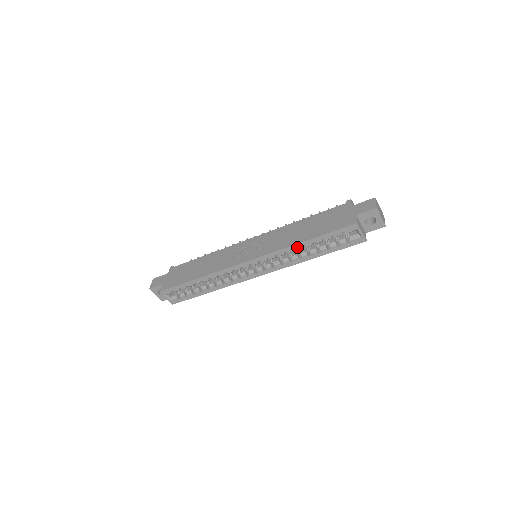
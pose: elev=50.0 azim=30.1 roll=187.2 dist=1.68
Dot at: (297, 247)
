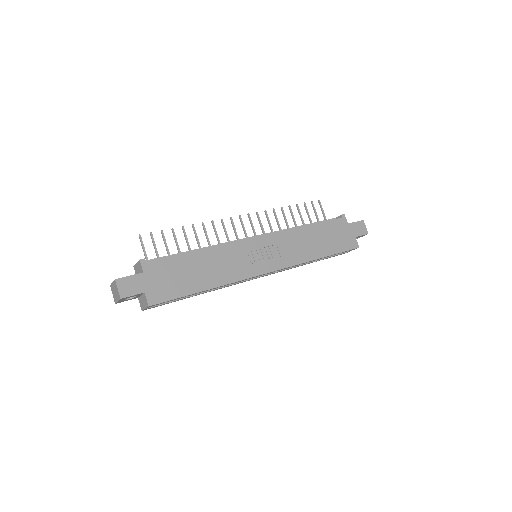
Dot at: occluded
